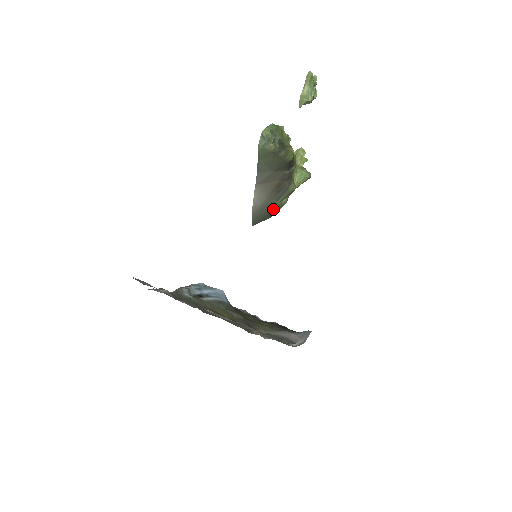
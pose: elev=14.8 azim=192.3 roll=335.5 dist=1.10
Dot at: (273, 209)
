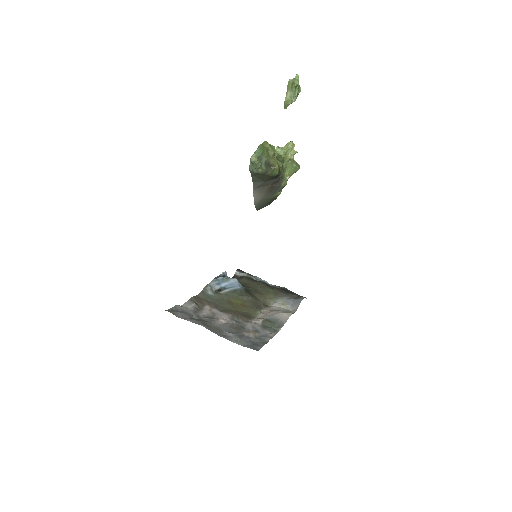
Dot at: (271, 200)
